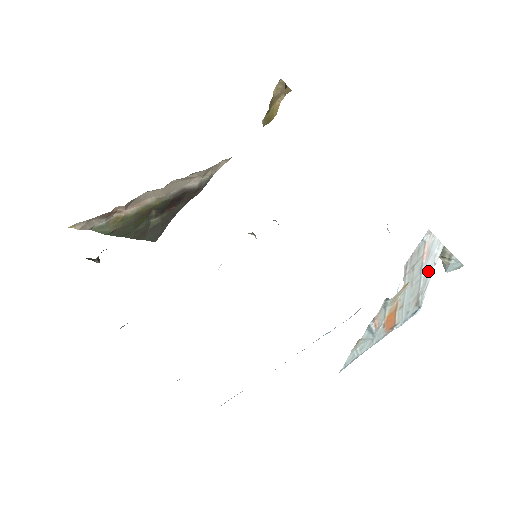
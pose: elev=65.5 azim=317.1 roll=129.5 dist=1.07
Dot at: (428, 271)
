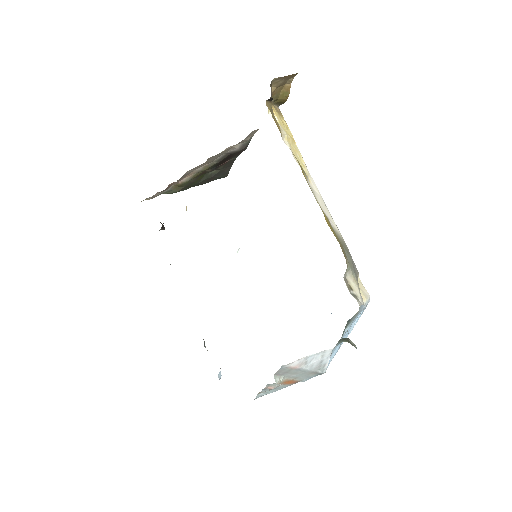
Dot at: (317, 363)
